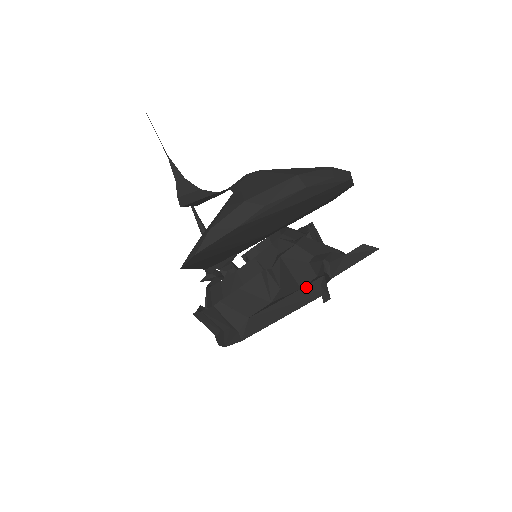
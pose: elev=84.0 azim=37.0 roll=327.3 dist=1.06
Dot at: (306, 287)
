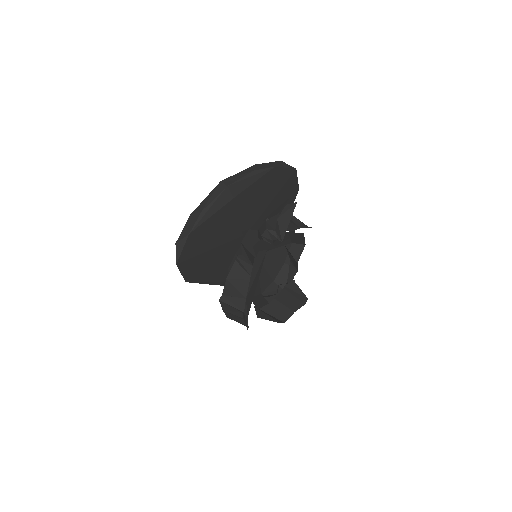
Dot at: occluded
